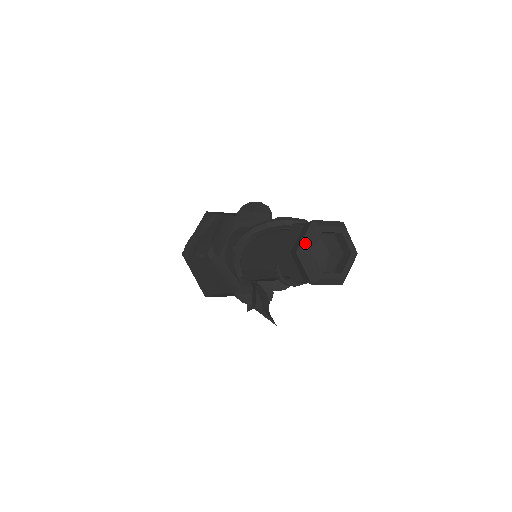
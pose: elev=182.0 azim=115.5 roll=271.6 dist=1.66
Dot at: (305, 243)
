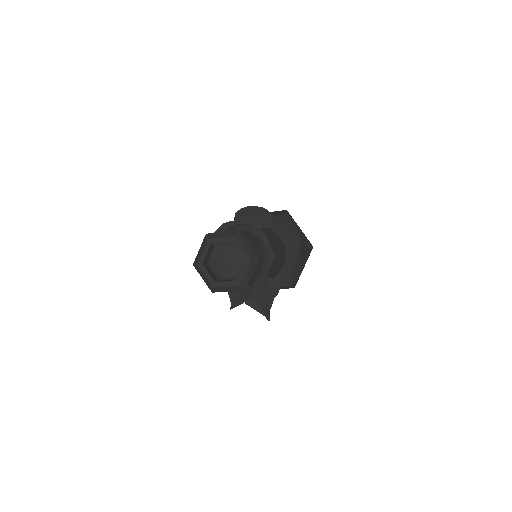
Dot at: (198, 256)
